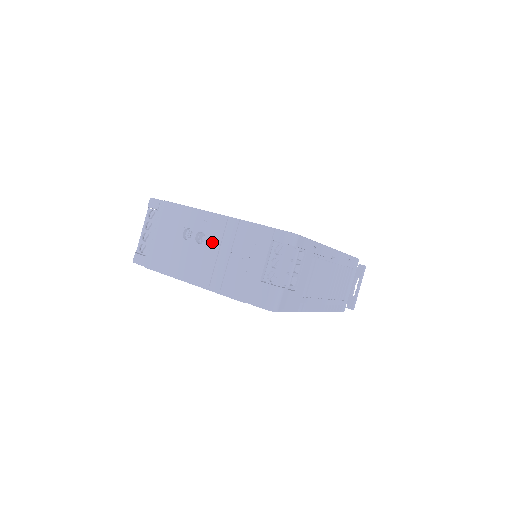
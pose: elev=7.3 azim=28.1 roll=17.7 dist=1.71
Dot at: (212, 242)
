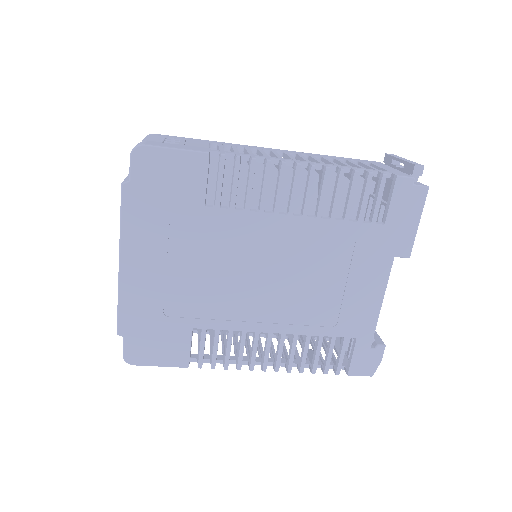
Dot at: occluded
